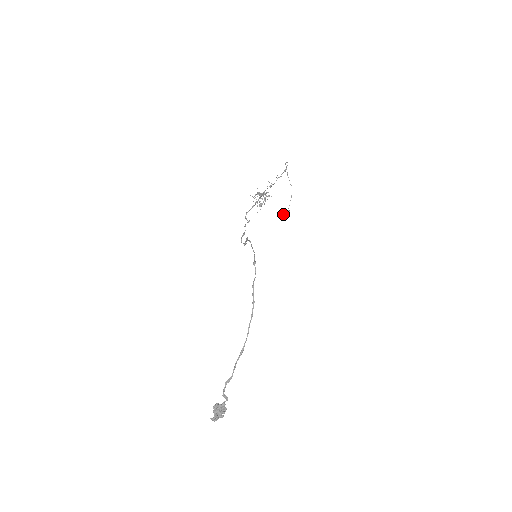
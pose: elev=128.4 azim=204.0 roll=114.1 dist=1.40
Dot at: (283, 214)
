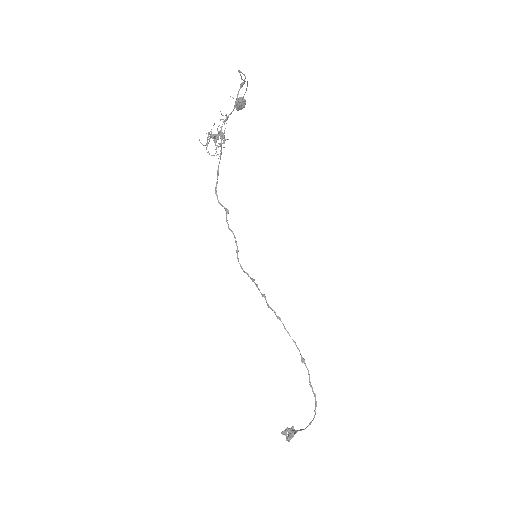
Dot at: (235, 105)
